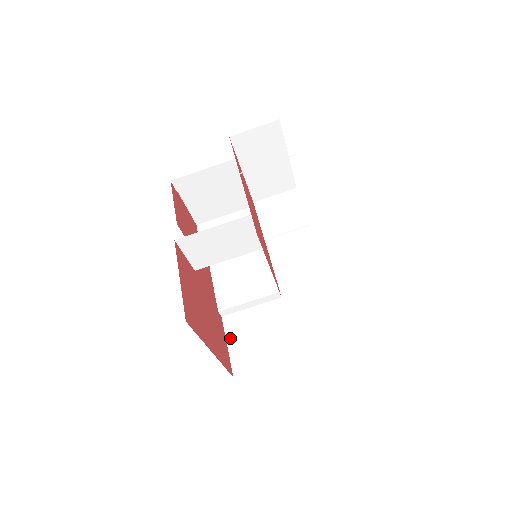
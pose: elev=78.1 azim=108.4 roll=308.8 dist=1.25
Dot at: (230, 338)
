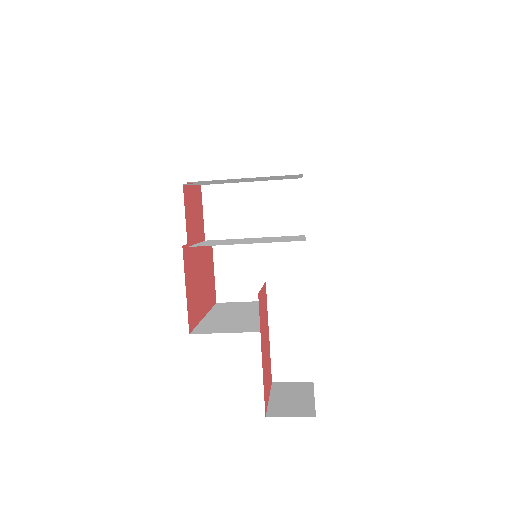
Dot at: (218, 268)
